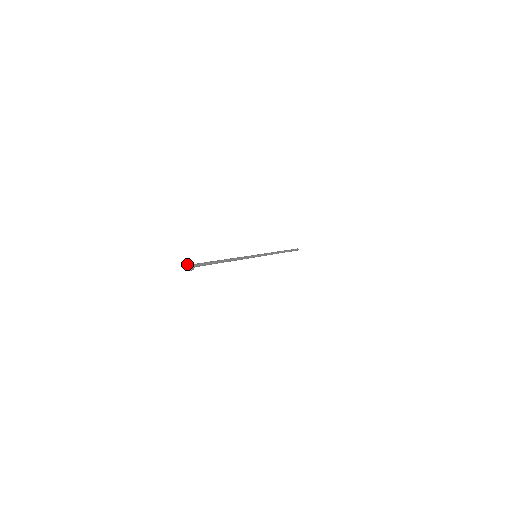
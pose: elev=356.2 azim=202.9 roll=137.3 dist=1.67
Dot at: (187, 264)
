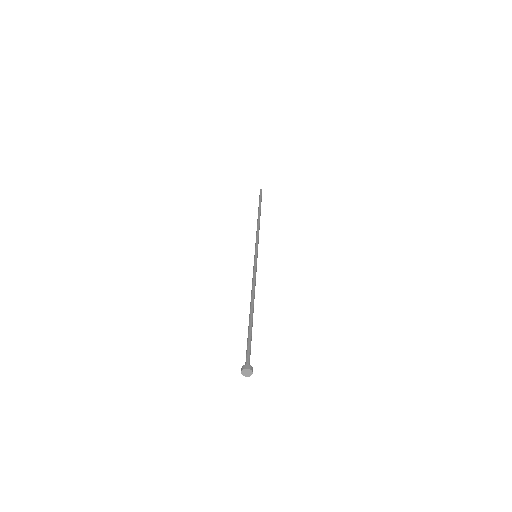
Dot at: (247, 370)
